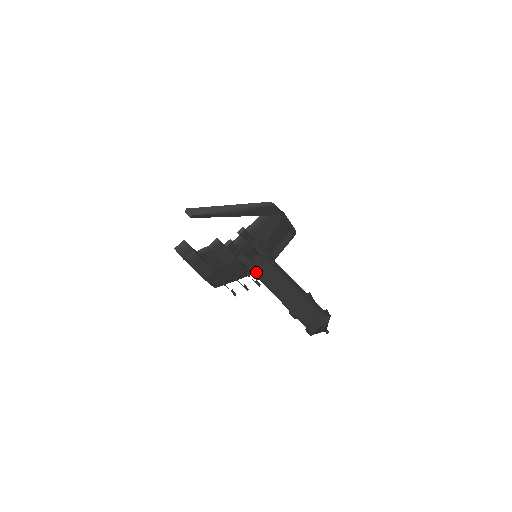
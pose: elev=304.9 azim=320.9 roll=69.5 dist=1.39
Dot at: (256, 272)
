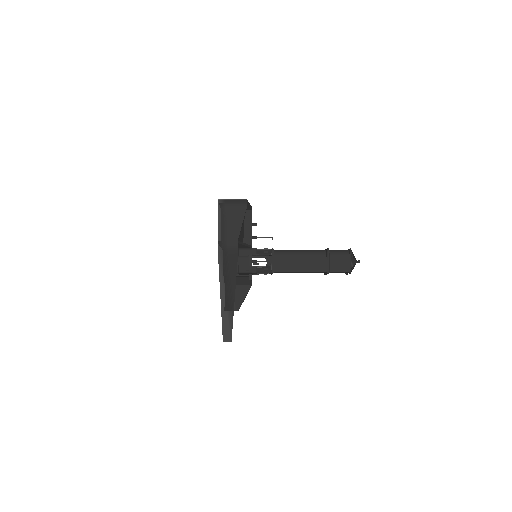
Dot at: occluded
